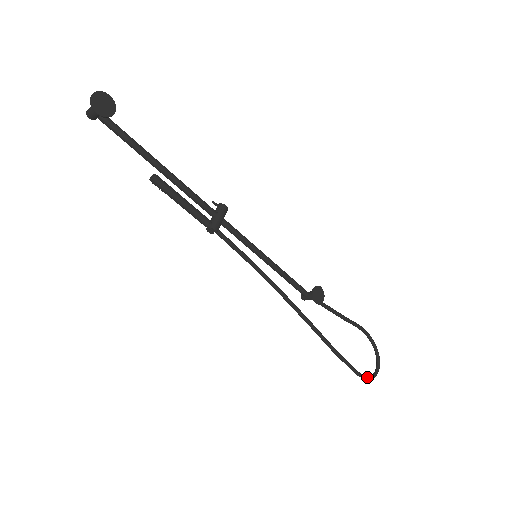
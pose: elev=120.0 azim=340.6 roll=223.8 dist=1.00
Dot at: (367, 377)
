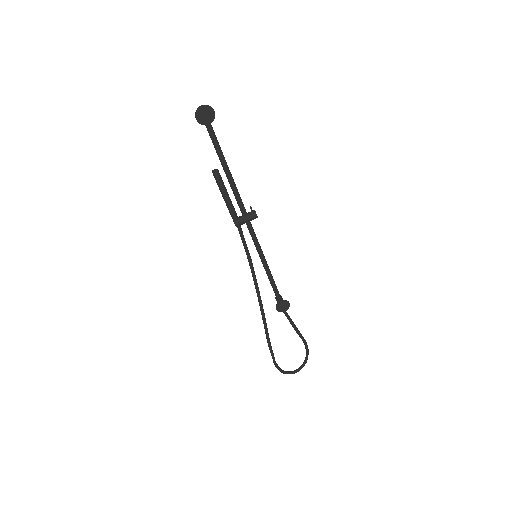
Dot at: (280, 370)
